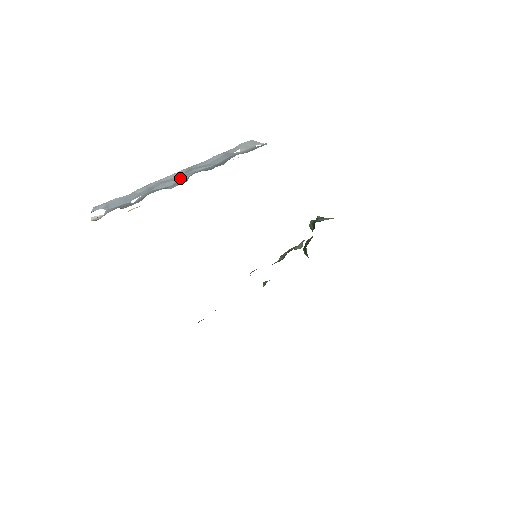
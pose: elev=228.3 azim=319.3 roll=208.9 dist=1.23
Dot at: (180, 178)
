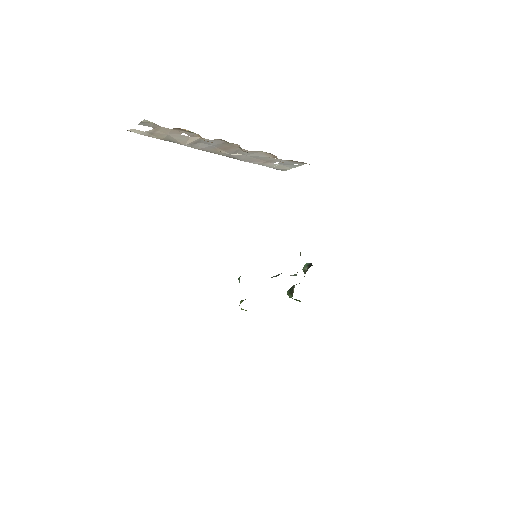
Dot at: (226, 147)
